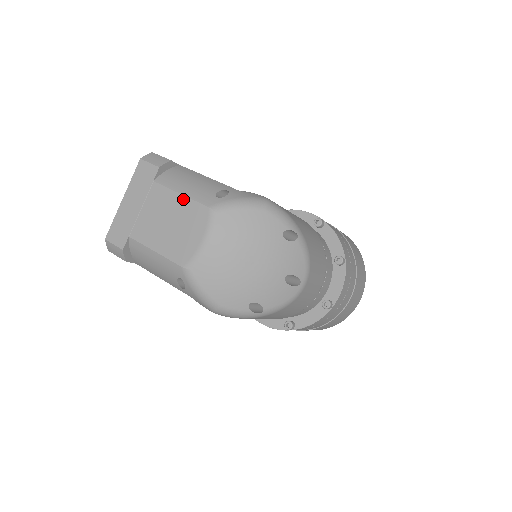
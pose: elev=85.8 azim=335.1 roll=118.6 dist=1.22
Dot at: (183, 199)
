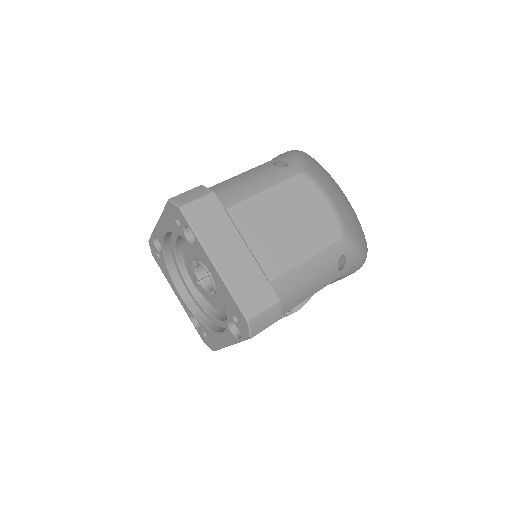
Dot at: (273, 191)
